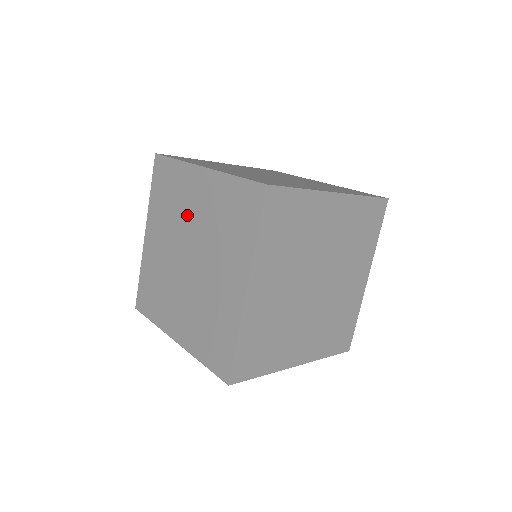
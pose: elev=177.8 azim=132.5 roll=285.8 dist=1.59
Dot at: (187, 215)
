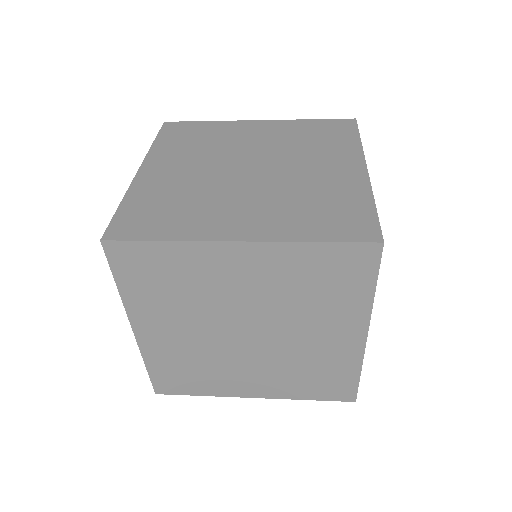
Dot at: occluded
